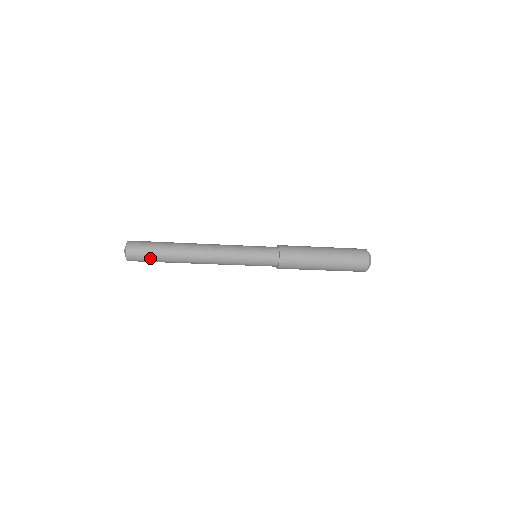
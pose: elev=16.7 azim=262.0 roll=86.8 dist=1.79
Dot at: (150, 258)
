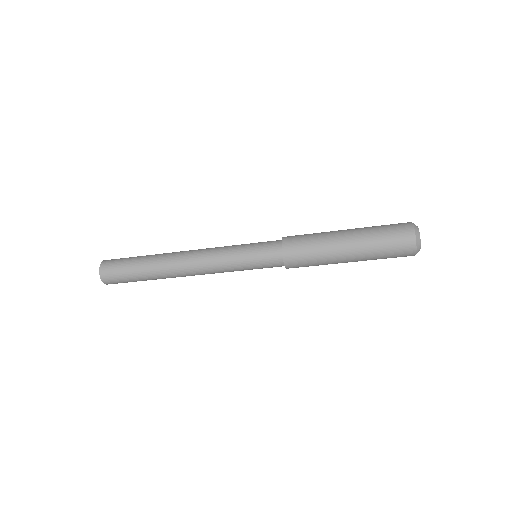
Dot at: occluded
